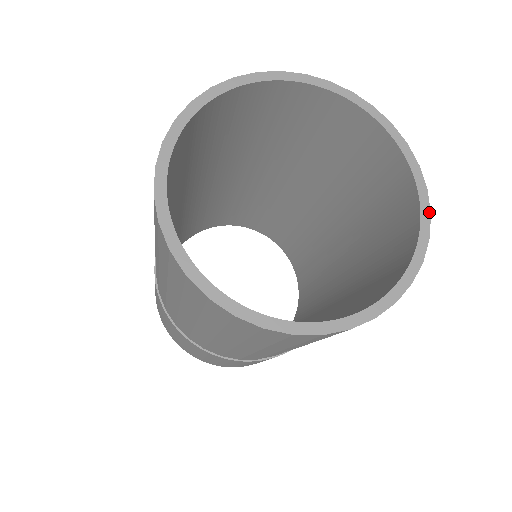
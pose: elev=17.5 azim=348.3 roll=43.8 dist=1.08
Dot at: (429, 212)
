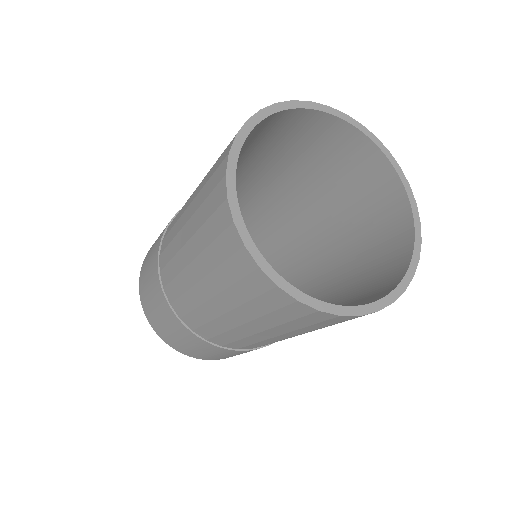
Dot at: (416, 204)
